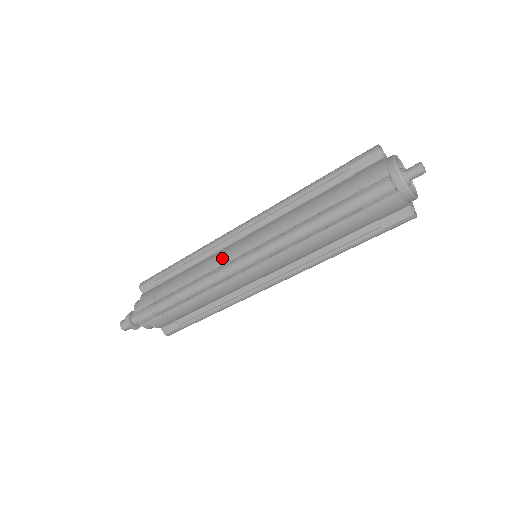
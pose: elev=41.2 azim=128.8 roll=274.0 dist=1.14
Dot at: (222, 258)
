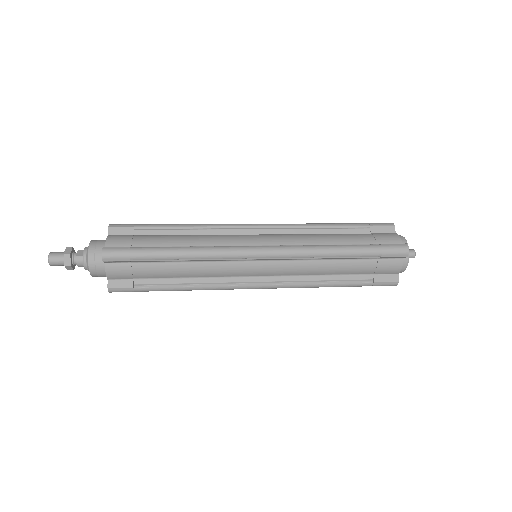
Dot at: (234, 273)
